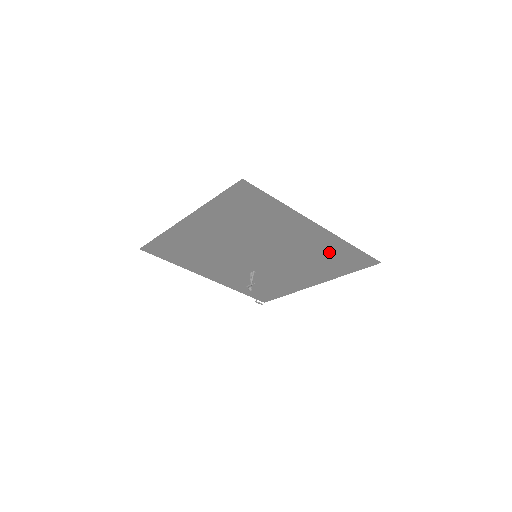
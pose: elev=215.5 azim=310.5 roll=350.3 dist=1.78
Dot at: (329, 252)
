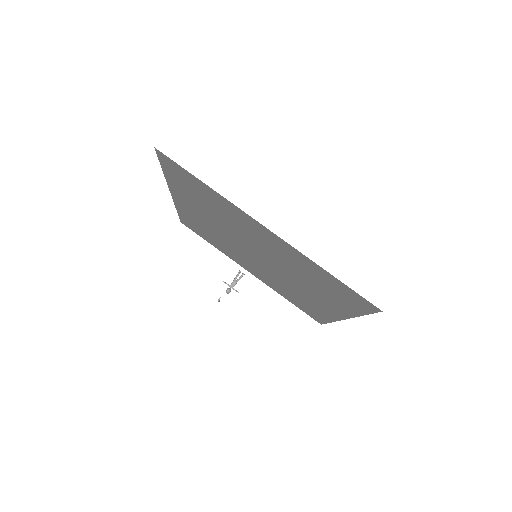
Dot at: (309, 305)
